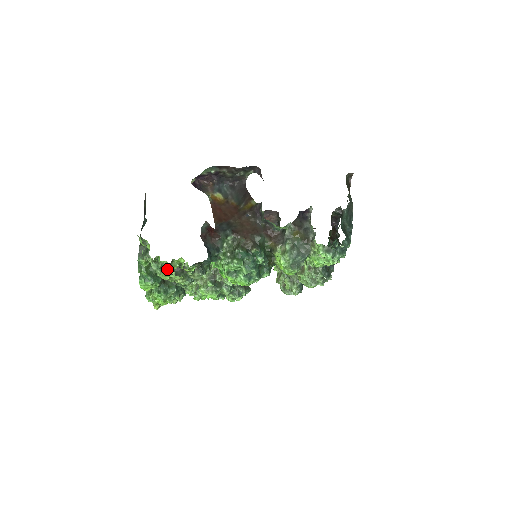
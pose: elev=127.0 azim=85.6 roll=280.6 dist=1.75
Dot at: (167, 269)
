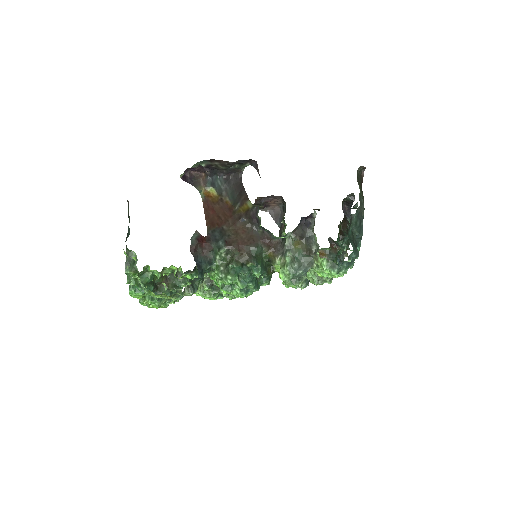
Dot at: occluded
